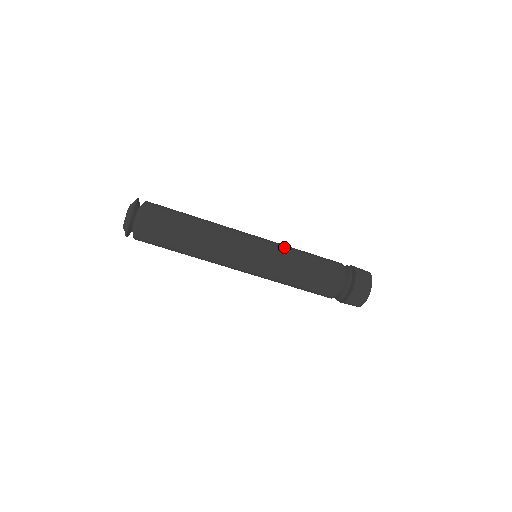
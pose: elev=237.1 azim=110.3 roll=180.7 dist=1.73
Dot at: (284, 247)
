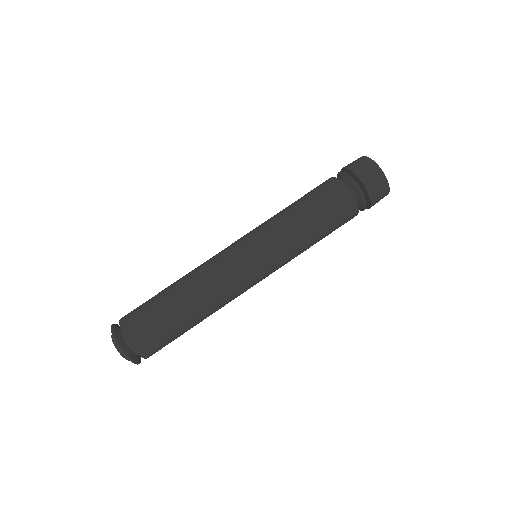
Dot at: occluded
